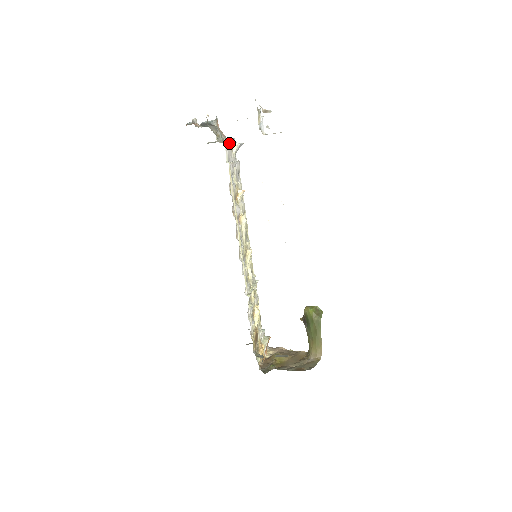
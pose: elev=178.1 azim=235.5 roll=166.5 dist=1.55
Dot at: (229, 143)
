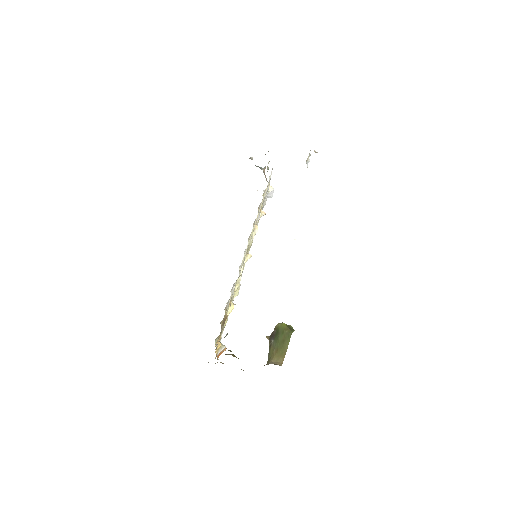
Dot at: occluded
